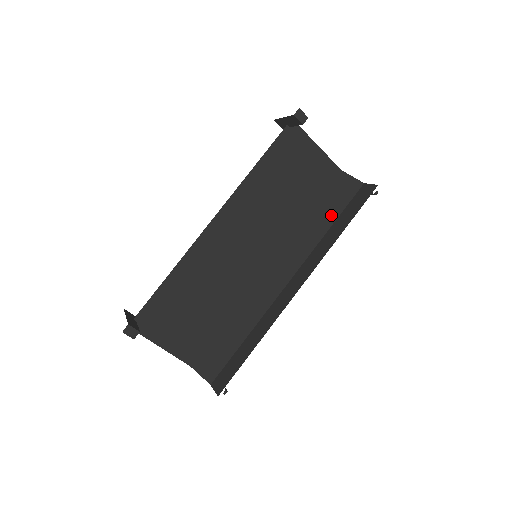
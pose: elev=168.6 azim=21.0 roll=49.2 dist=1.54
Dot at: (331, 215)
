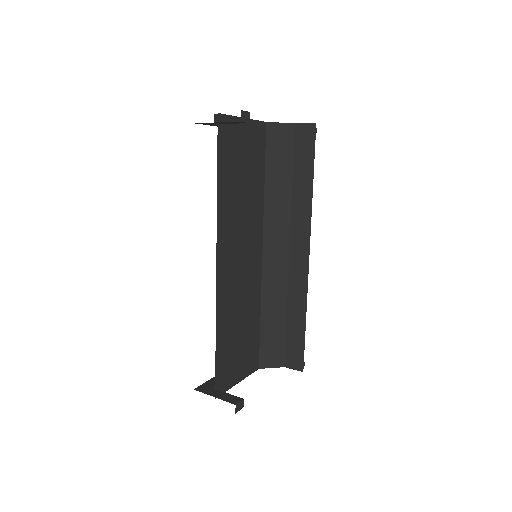
Dot at: (285, 172)
